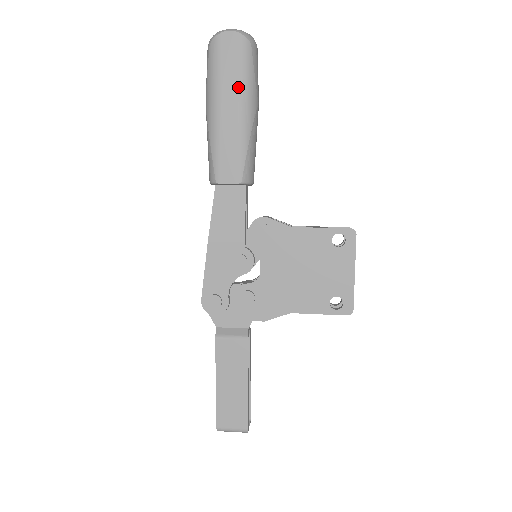
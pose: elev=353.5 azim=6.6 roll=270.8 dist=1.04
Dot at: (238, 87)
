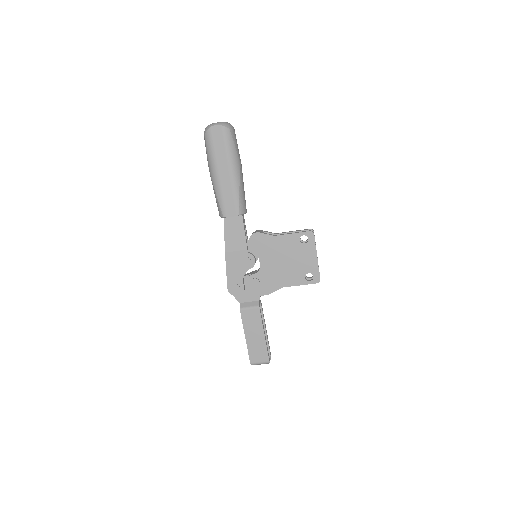
Dot at: (227, 158)
